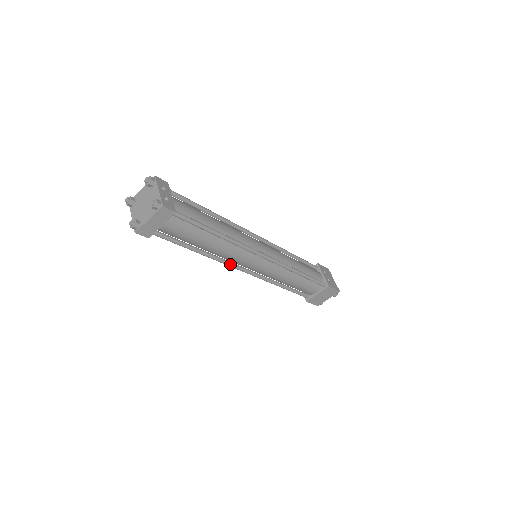
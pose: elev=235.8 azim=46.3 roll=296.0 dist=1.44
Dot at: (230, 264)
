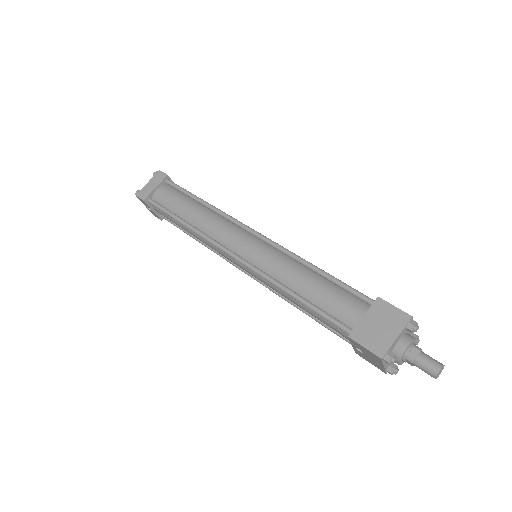
Dot at: (214, 241)
